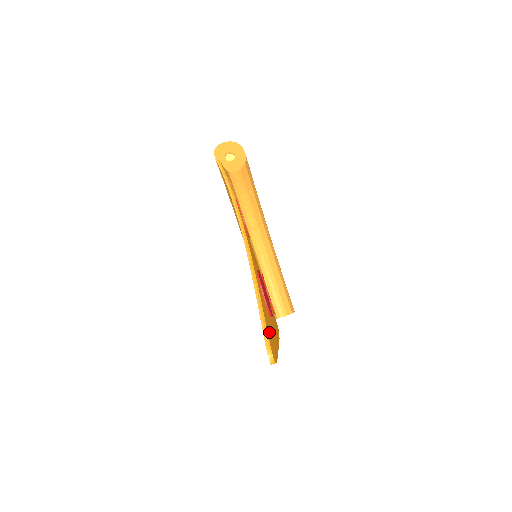
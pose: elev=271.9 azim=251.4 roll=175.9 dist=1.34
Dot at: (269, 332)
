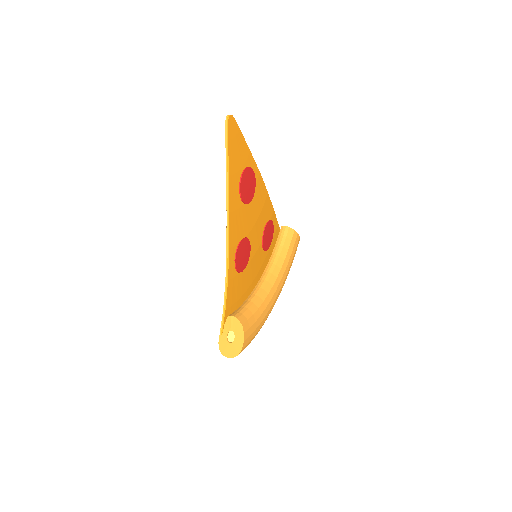
Dot at: (237, 136)
